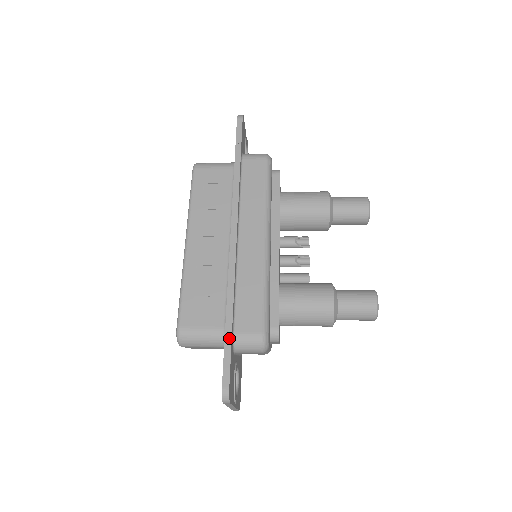
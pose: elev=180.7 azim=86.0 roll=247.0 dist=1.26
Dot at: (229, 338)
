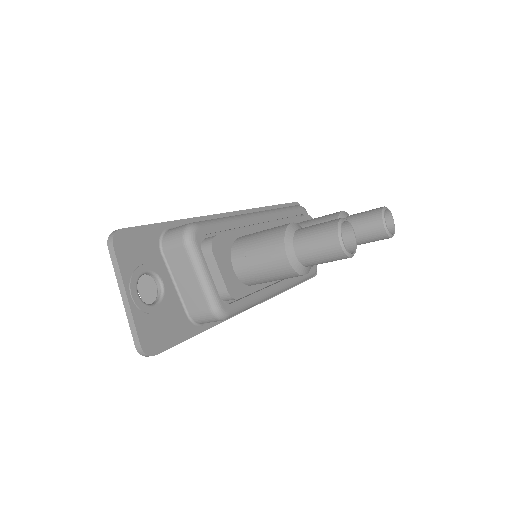
Dot at: (159, 223)
